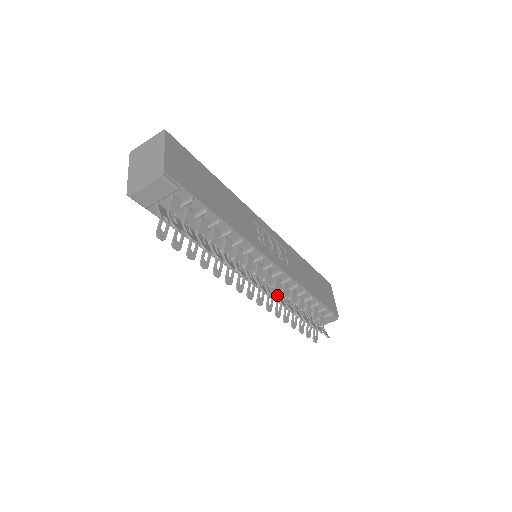
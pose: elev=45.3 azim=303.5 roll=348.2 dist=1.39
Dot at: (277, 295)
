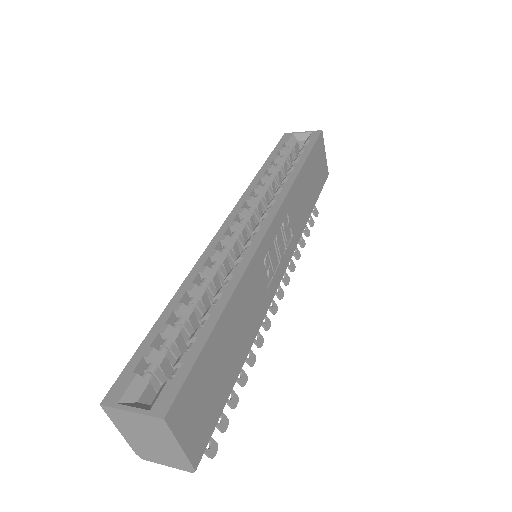
Dot at: occluded
